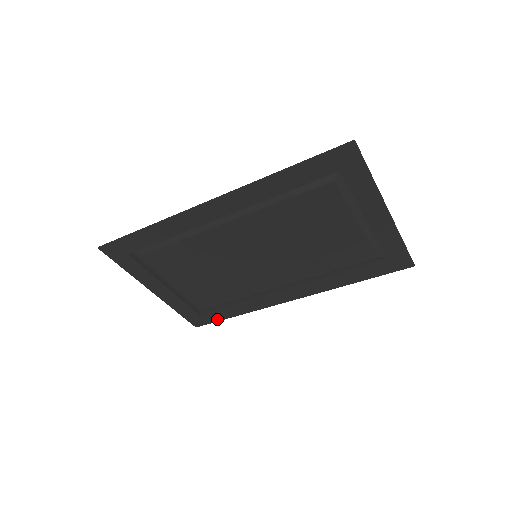
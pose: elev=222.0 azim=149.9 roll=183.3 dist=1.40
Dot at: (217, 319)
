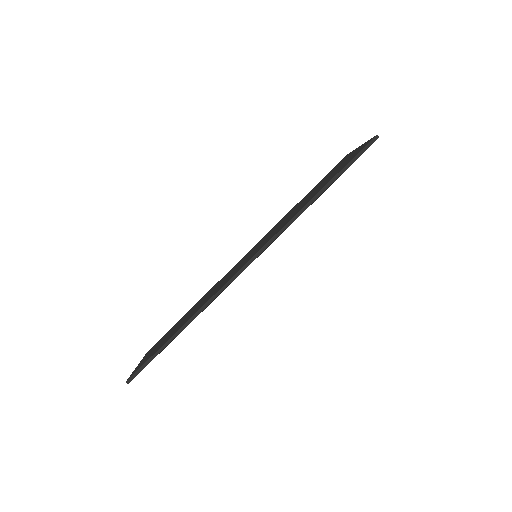
Dot at: occluded
